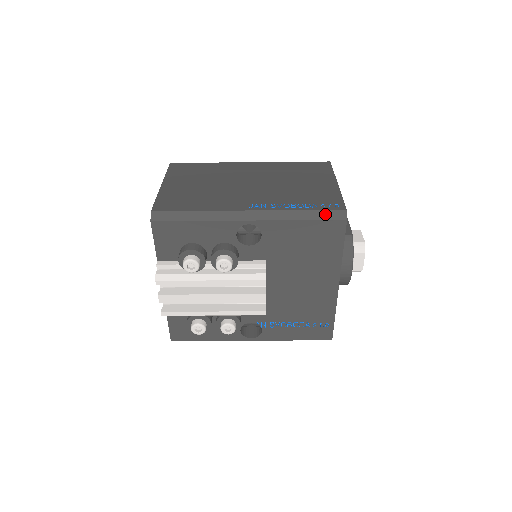
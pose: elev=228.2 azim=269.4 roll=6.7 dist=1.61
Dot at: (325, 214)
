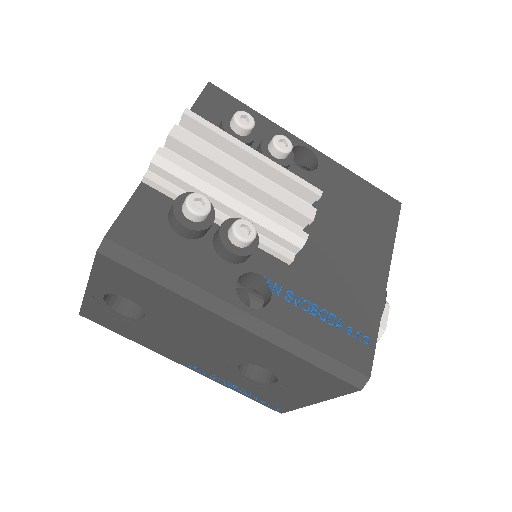
Dot at: (380, 190)
